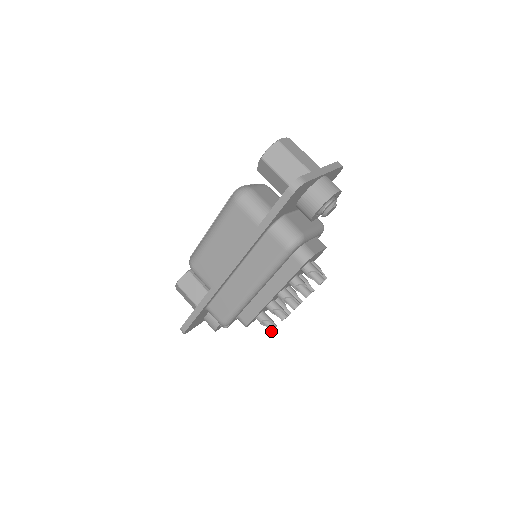
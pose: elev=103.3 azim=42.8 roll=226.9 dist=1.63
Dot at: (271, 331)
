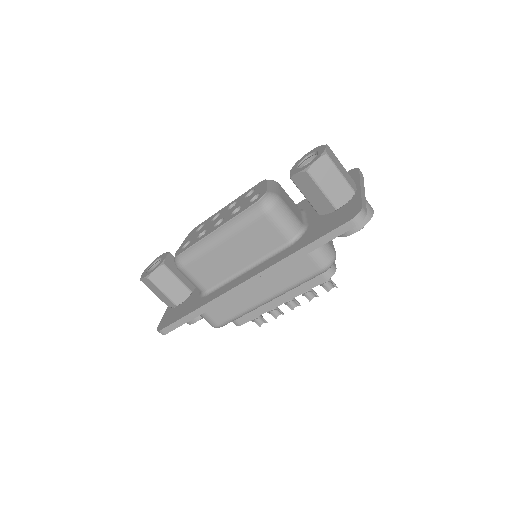
Dot at: (259, 326)
